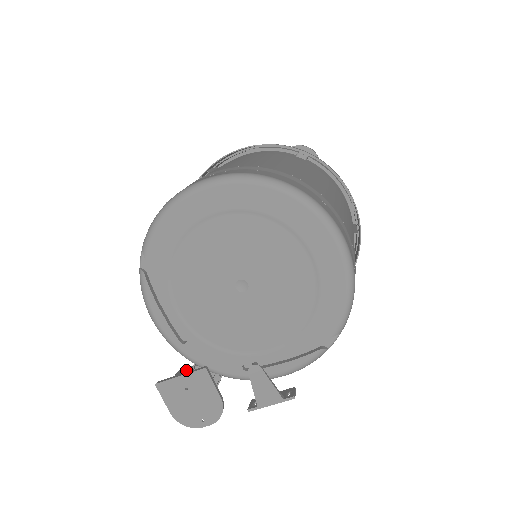
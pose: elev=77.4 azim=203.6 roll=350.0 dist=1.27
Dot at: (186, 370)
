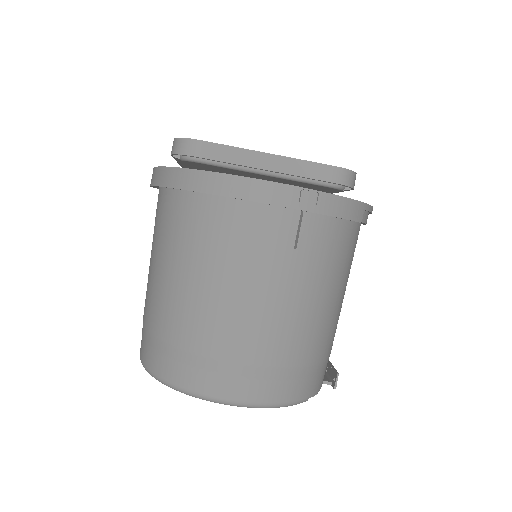
Dot at: occluded
